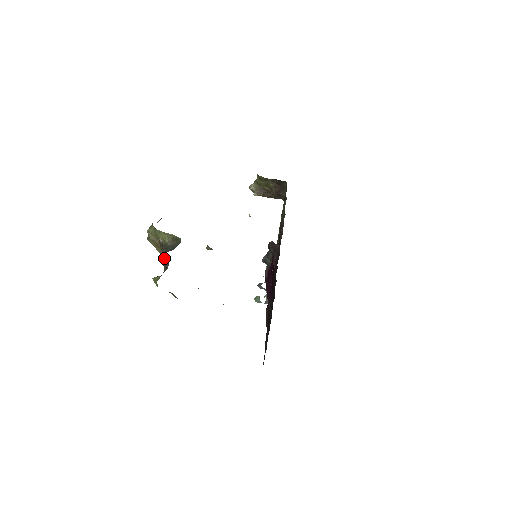
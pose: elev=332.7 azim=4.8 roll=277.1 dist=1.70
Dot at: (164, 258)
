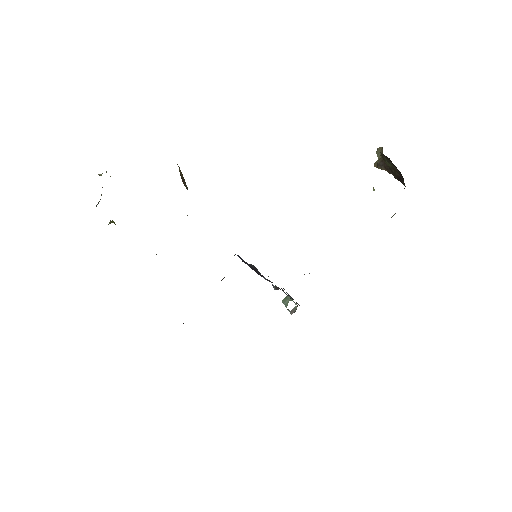
Dot at: occluded
